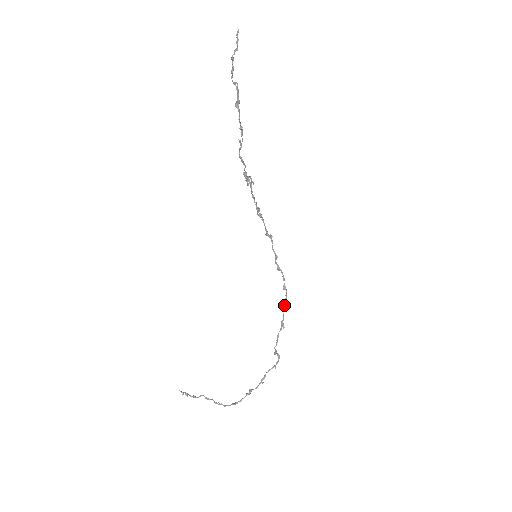
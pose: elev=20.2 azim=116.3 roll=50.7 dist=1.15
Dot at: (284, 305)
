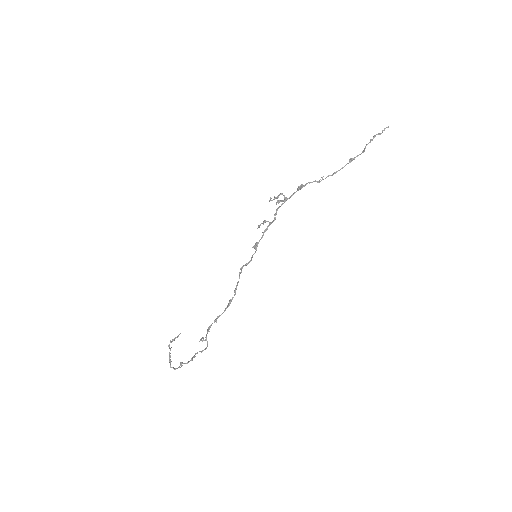
Dot at: (229, 304)
